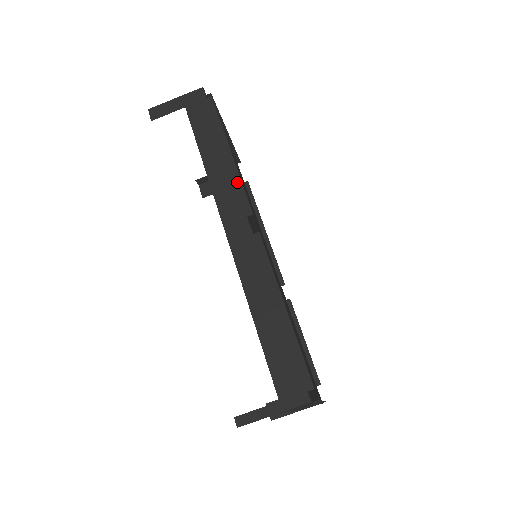
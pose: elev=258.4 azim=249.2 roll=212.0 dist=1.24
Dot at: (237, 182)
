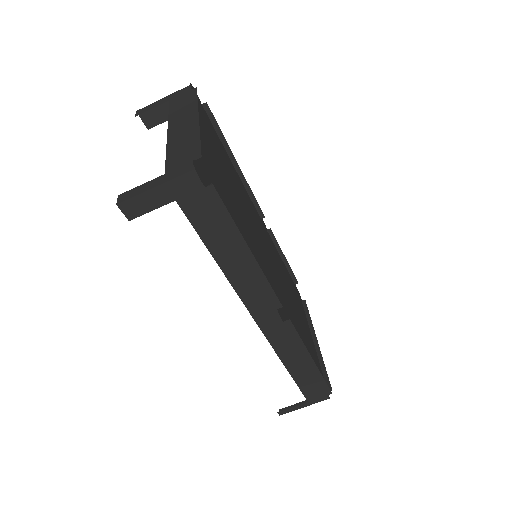
Dot at: (263, 282)
